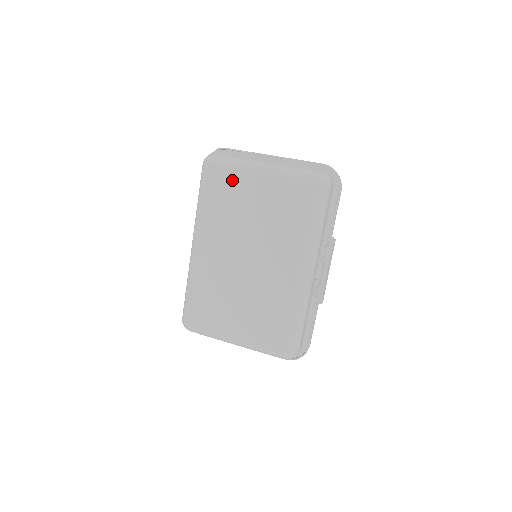
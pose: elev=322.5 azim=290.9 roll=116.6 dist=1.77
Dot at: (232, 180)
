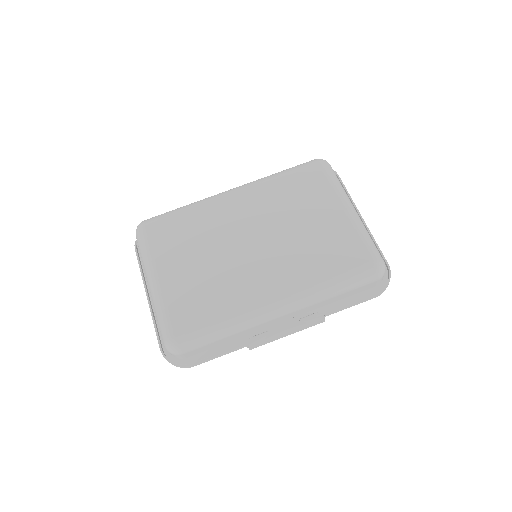
Dot at: (320, 188)
